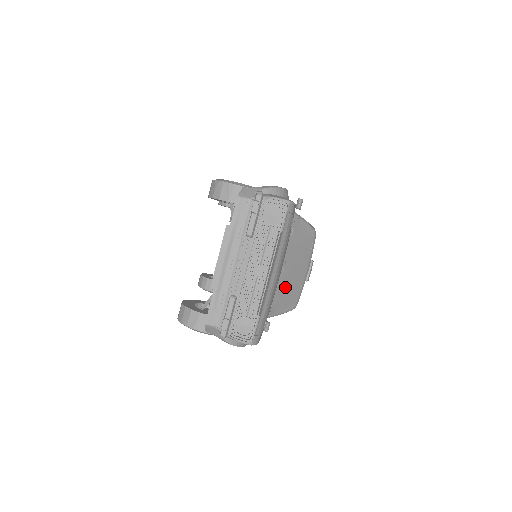
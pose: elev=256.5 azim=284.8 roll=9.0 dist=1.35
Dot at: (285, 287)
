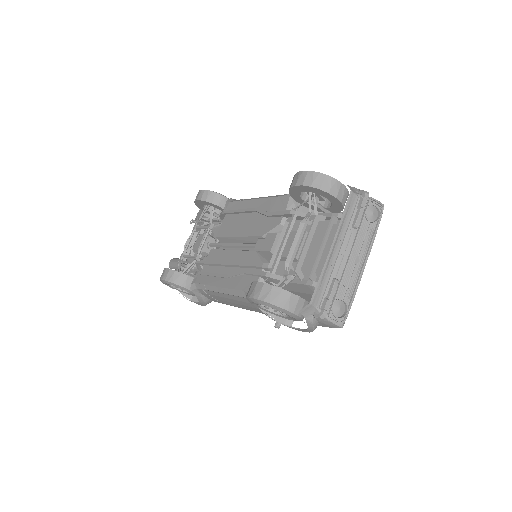
Dot at: occluded
